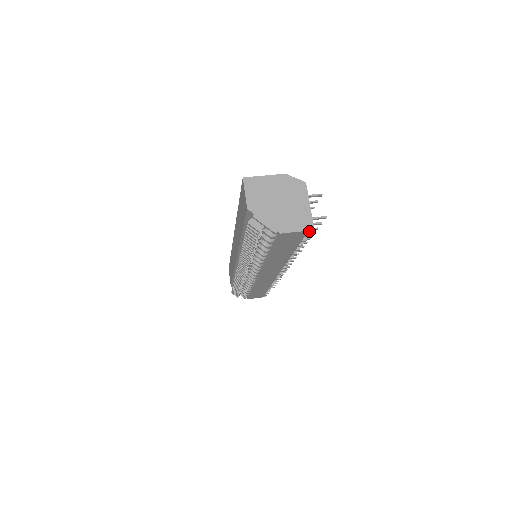
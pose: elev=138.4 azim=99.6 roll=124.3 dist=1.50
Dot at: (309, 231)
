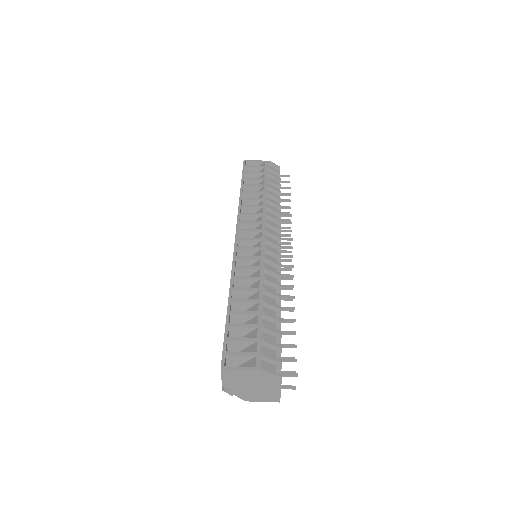
Dot at: occluded
